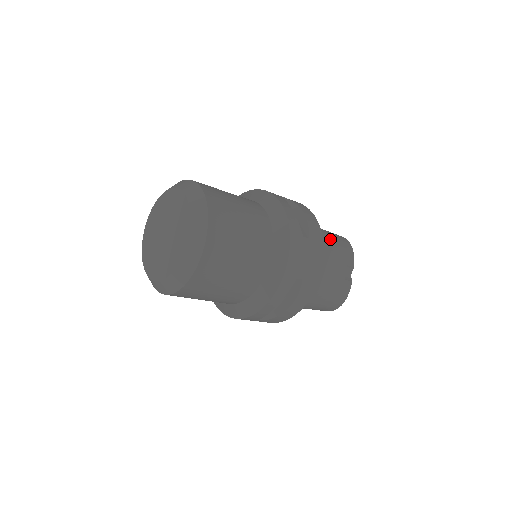
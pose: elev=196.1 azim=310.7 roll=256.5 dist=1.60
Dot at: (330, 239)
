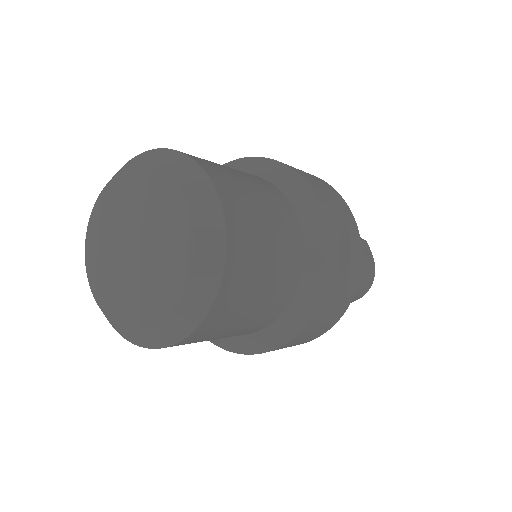
Dot at: occluded
